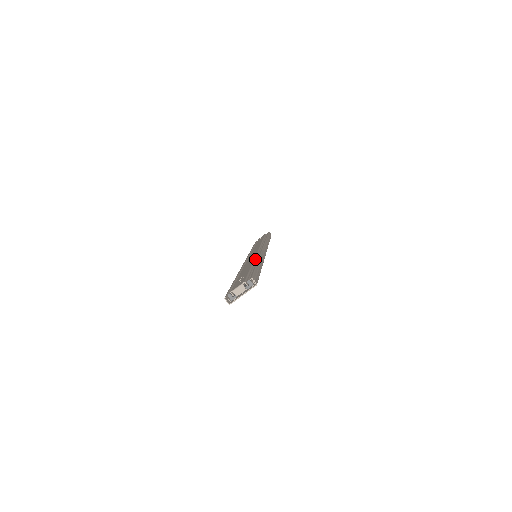
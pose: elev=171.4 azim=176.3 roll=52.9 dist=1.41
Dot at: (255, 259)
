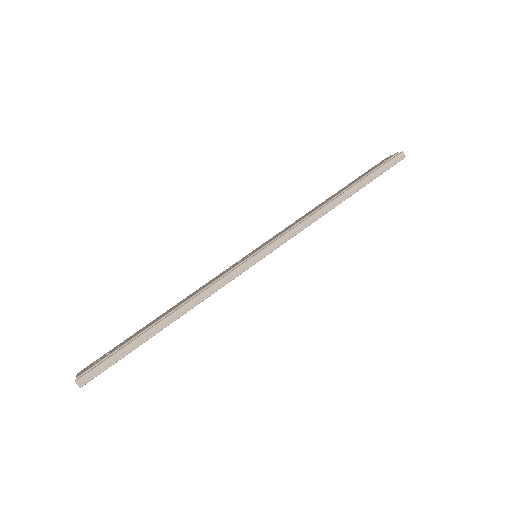
Dot at: (193, 297)
